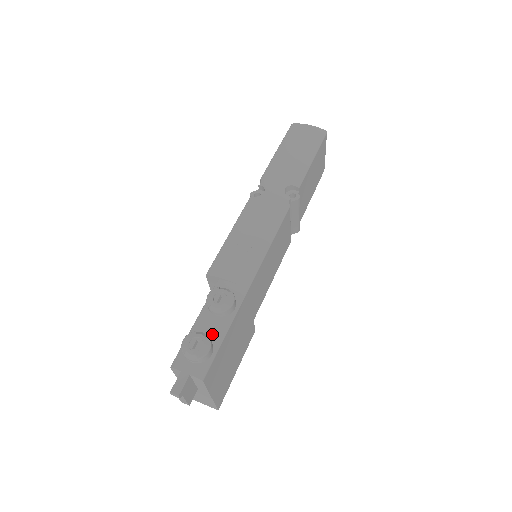
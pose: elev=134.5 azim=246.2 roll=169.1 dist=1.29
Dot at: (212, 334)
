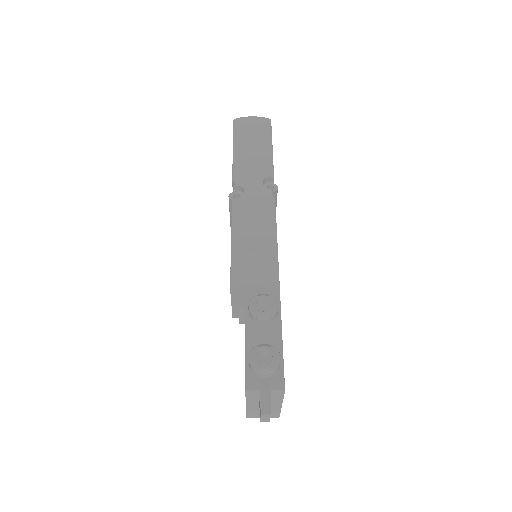
Dot at: (270, 342)
